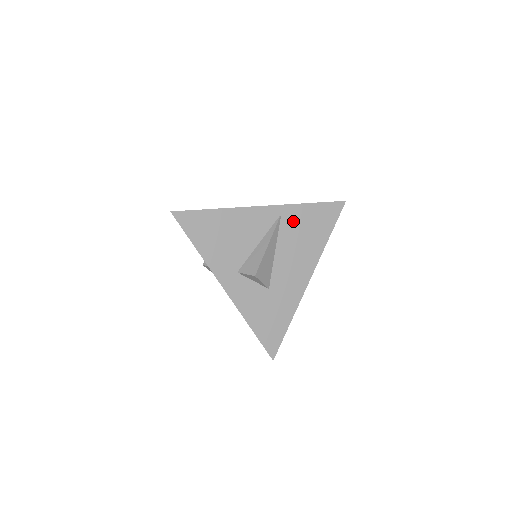
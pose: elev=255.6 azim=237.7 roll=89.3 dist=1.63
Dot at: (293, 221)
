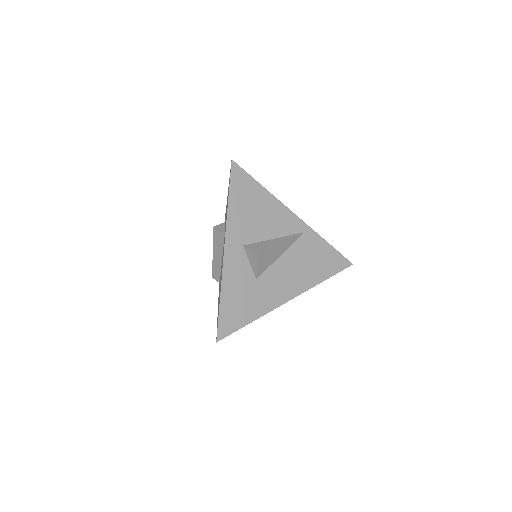
Dot at: (309, 245)
